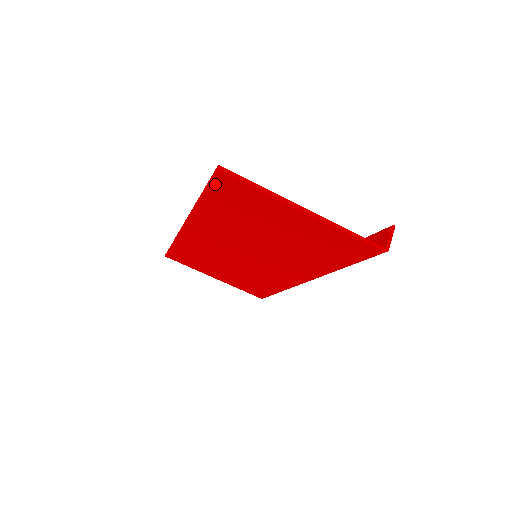
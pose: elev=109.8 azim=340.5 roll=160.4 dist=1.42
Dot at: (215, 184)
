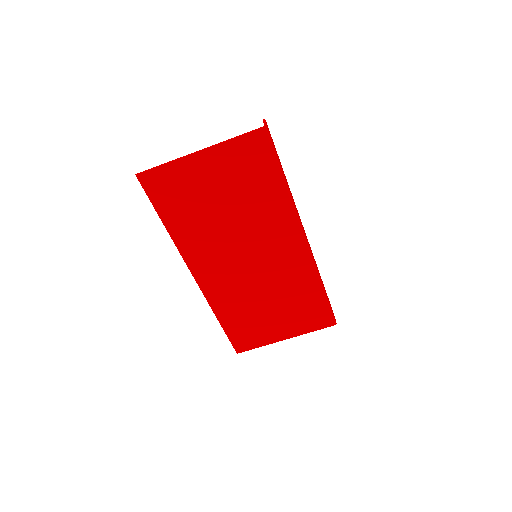
Dot at: (151, 194)
